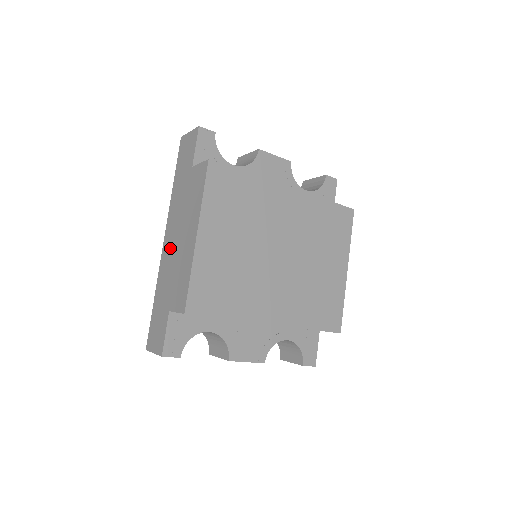
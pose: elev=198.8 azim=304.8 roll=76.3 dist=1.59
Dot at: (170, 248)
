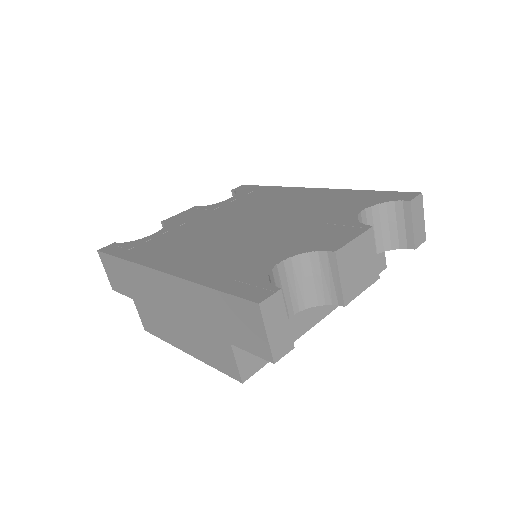
Dot at: (160, 293)
